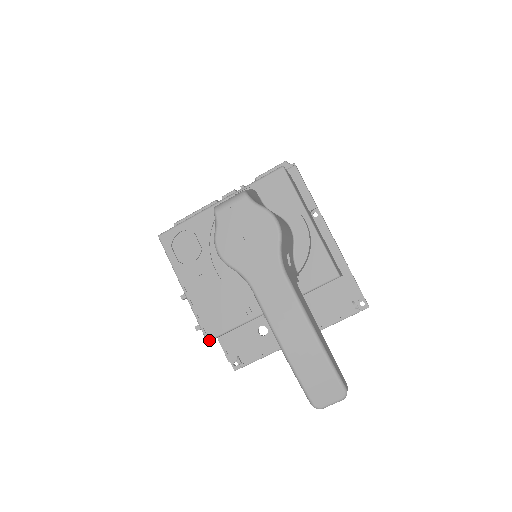
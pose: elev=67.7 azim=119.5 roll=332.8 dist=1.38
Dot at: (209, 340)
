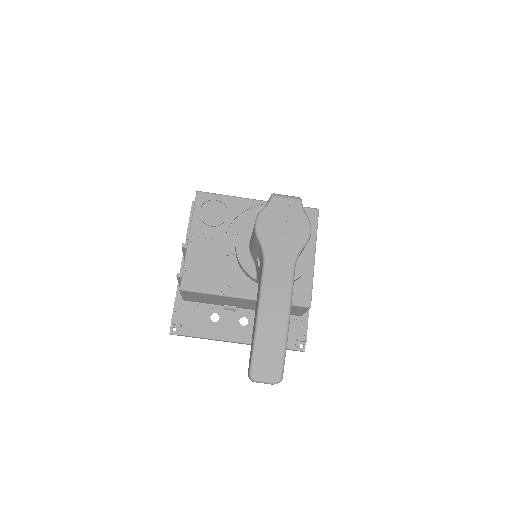
Dot at: (182, 289)
